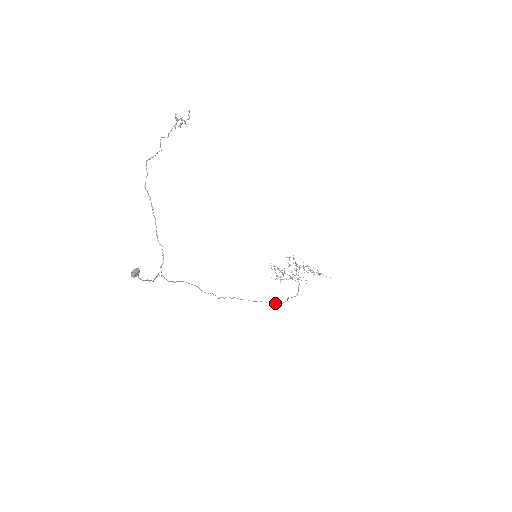
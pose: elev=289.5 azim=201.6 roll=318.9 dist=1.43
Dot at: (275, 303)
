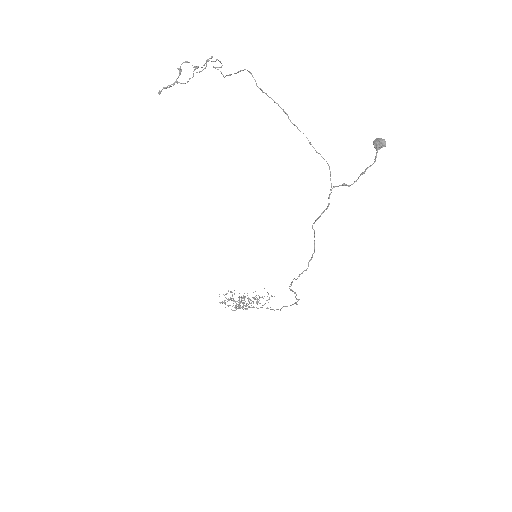
Dot at: (296, 302)
